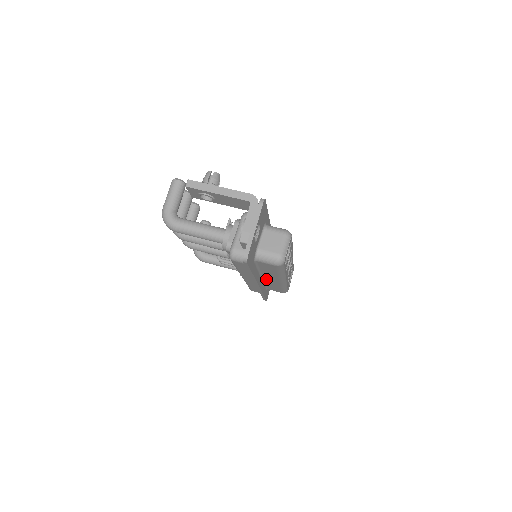
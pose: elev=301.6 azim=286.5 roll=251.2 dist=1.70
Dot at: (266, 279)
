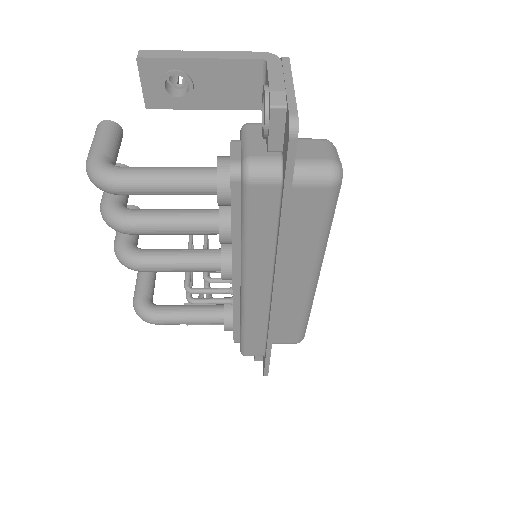
Dot at: (283, 289)
